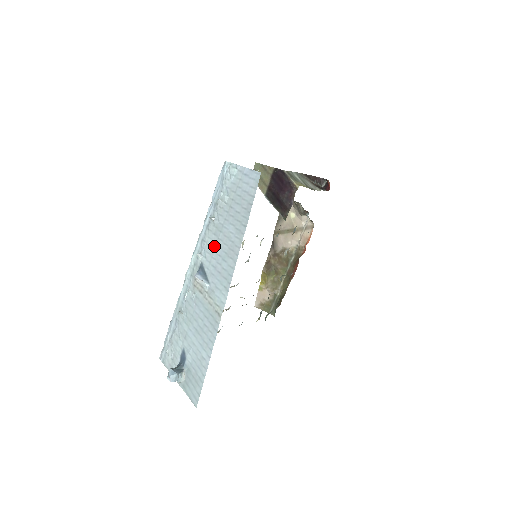
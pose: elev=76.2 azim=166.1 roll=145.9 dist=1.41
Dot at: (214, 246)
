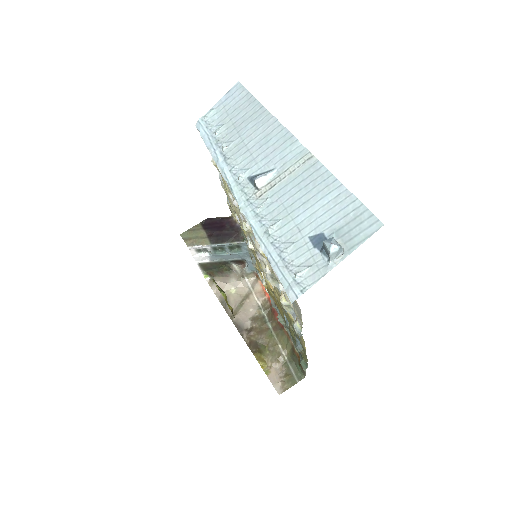
Dot at: (247, 153)
